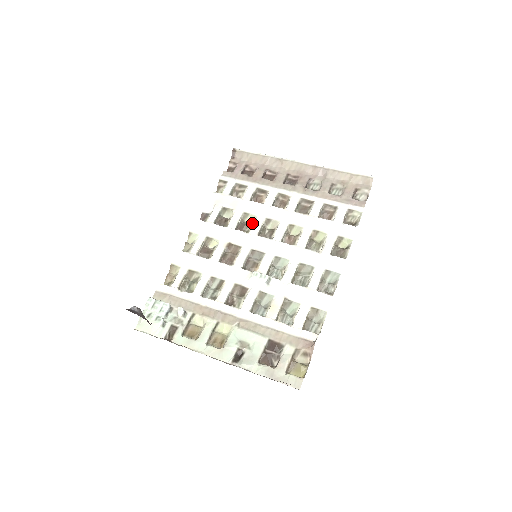
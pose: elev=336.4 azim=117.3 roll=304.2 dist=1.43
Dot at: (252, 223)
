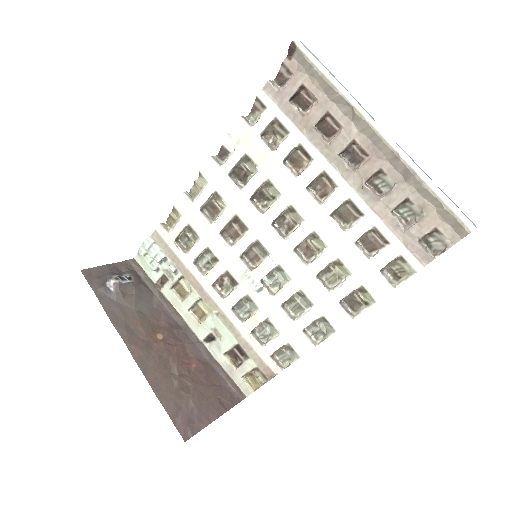
Dot at: (273, 199)
